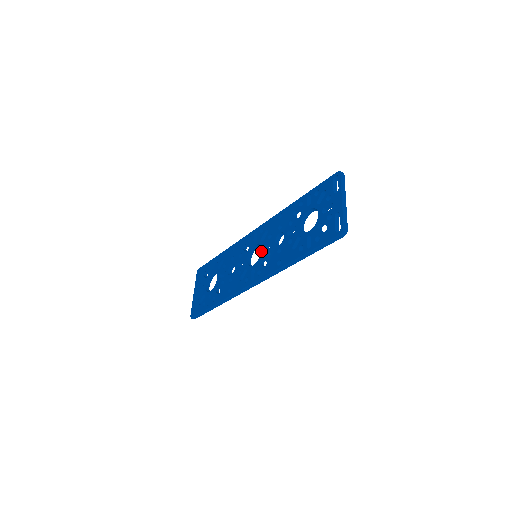
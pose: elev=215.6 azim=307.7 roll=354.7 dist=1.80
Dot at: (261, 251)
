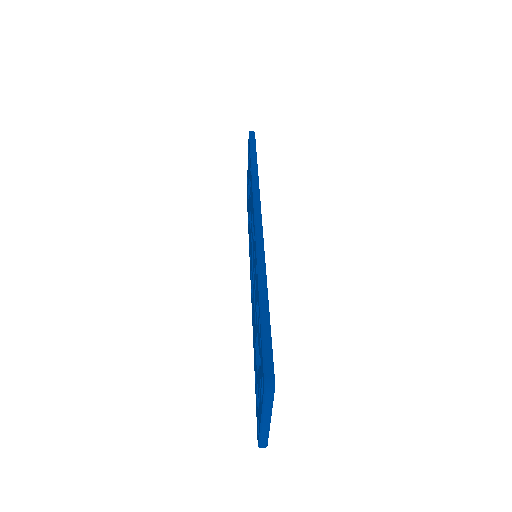
Dot at: occluded
